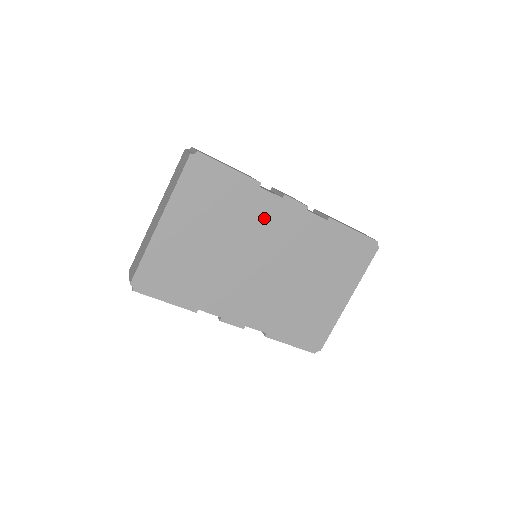
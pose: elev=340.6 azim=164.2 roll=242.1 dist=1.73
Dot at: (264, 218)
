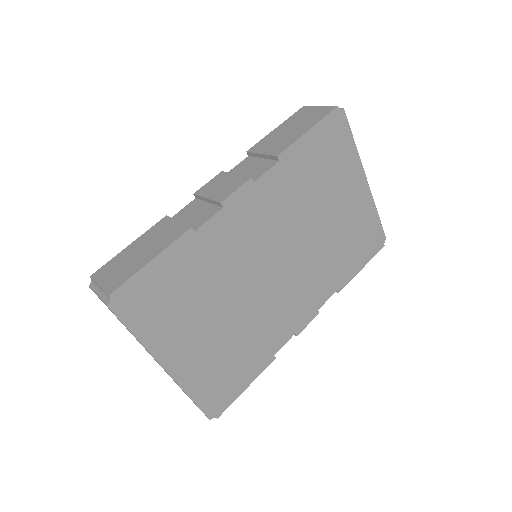
Dot at: (231, 242)
